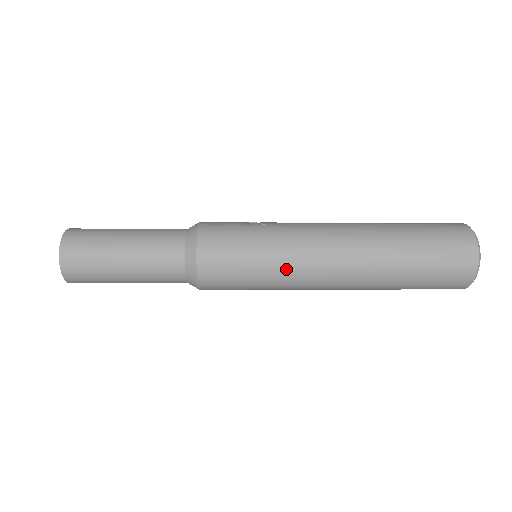
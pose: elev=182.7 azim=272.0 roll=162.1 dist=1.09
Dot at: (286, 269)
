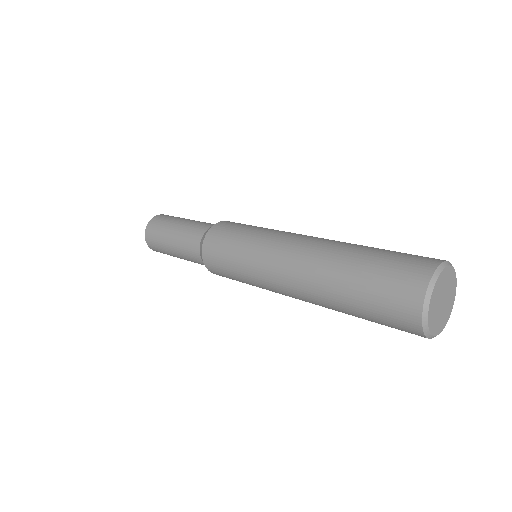
Dot at: (255, 253)
